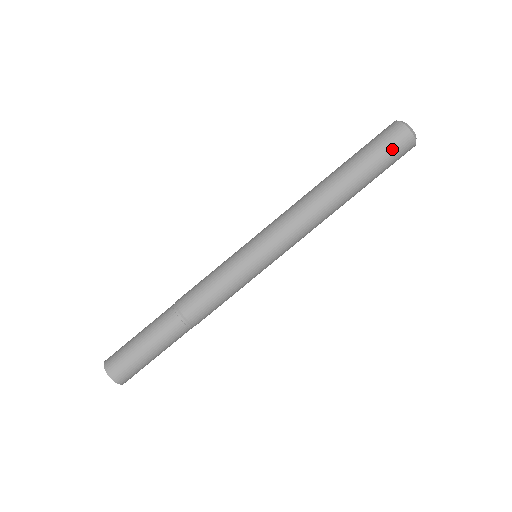
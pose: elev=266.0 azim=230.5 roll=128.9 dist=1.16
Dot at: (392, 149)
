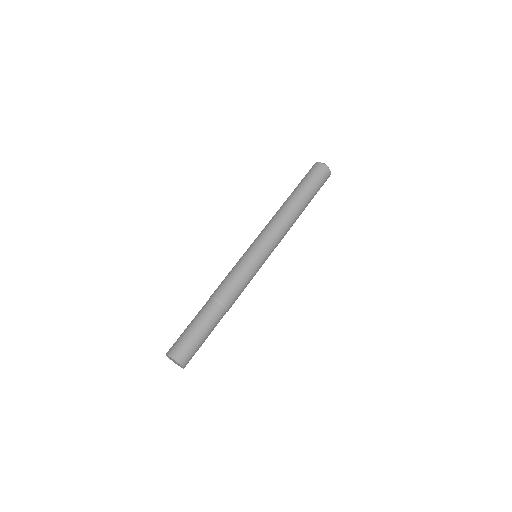
Dot at: (317, 174)
